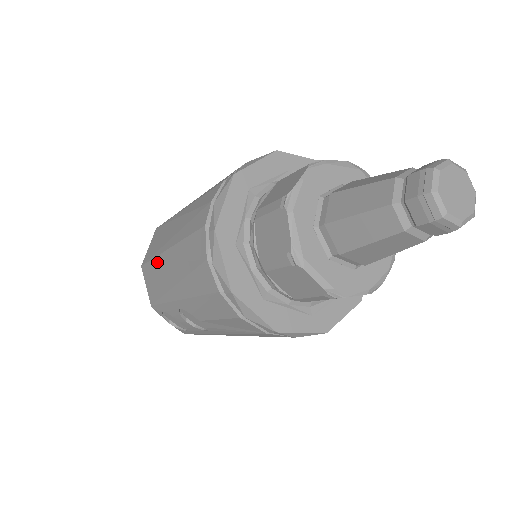
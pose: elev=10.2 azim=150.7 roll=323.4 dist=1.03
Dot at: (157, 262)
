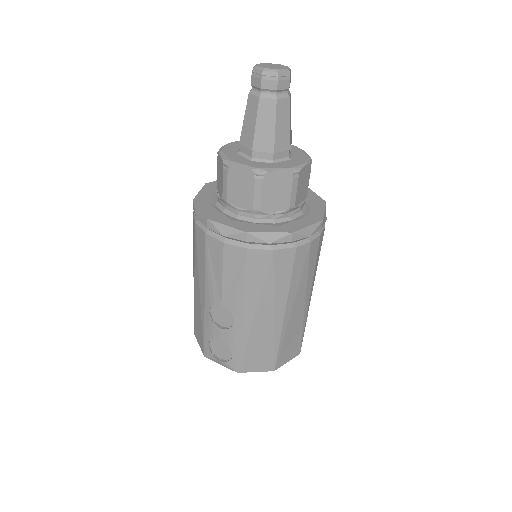
Dot at: (194, 300)
